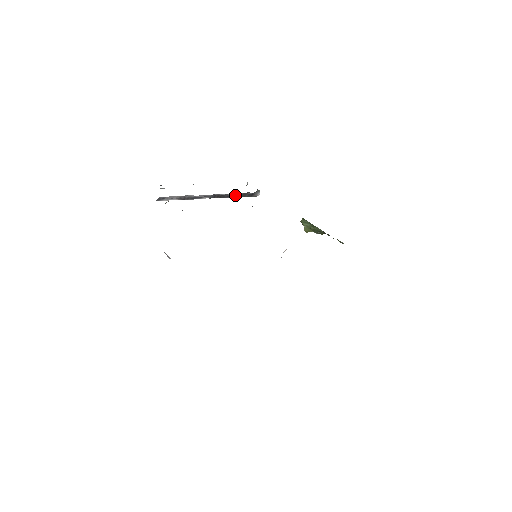
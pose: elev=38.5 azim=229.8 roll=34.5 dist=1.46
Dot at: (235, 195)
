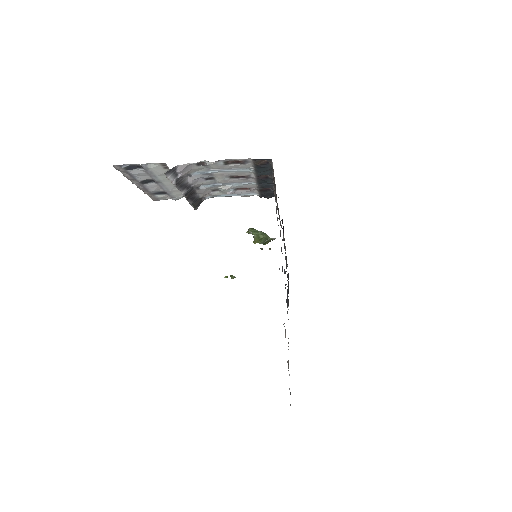
Dot at: (195, 198)
